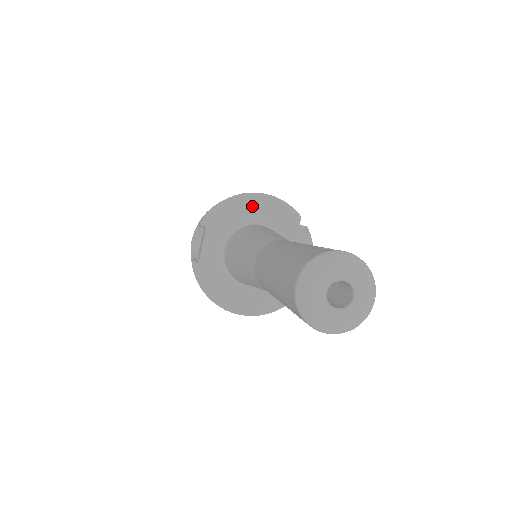
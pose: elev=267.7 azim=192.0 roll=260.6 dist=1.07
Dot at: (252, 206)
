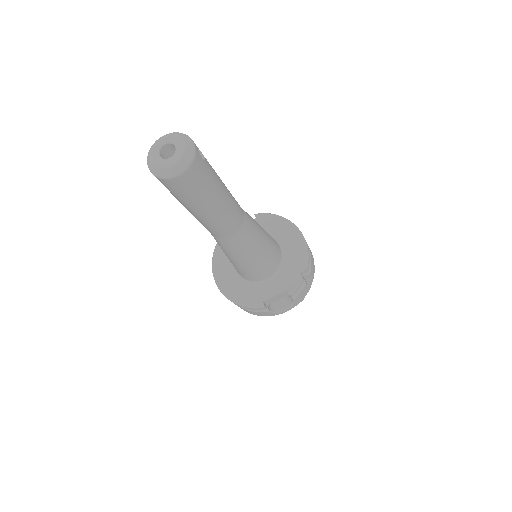
Dot at: (289, 234)
